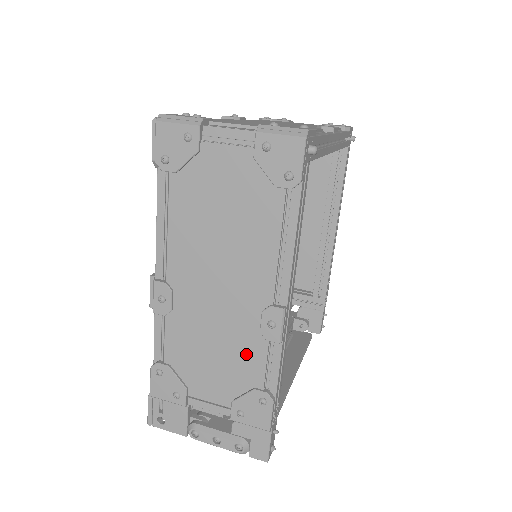
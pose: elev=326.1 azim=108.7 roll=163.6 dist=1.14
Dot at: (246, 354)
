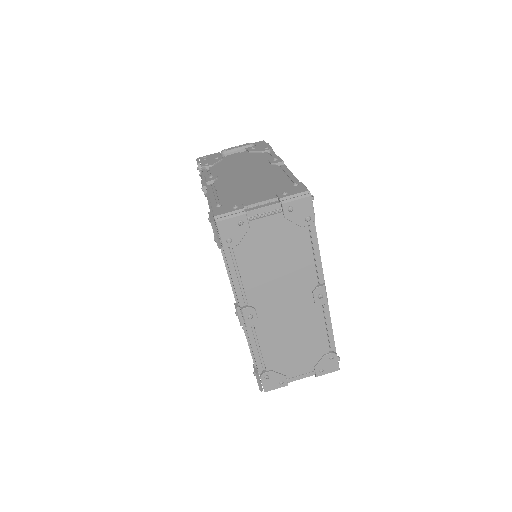
Dot at: occluded
